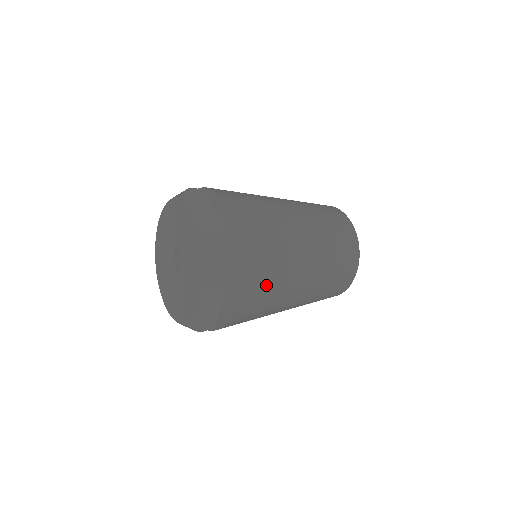
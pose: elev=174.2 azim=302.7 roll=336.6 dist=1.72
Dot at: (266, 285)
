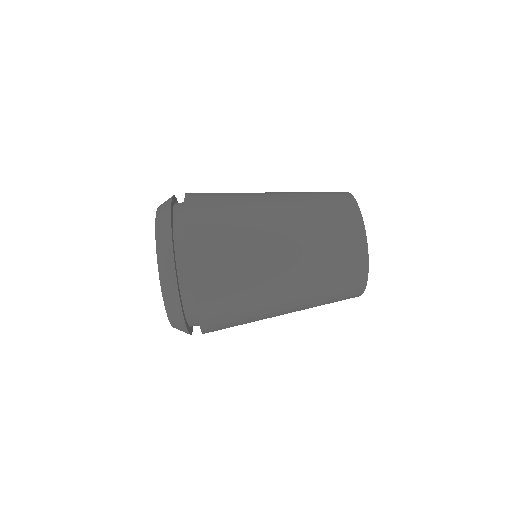
Dot at: occluded
